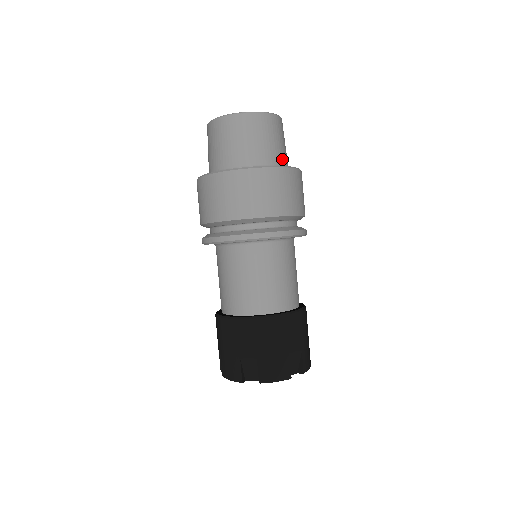
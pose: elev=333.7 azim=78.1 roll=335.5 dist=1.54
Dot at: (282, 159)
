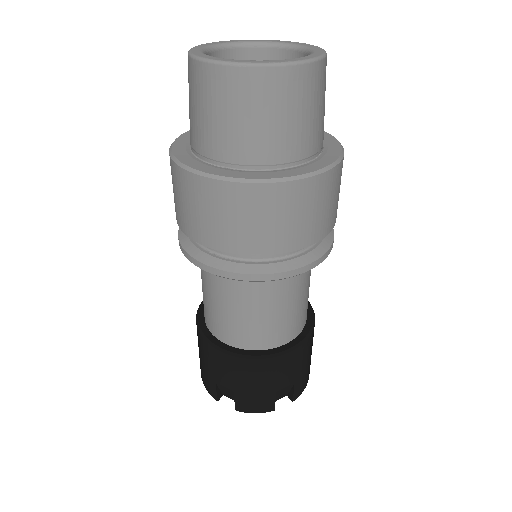
Dot at: (308, 145)
